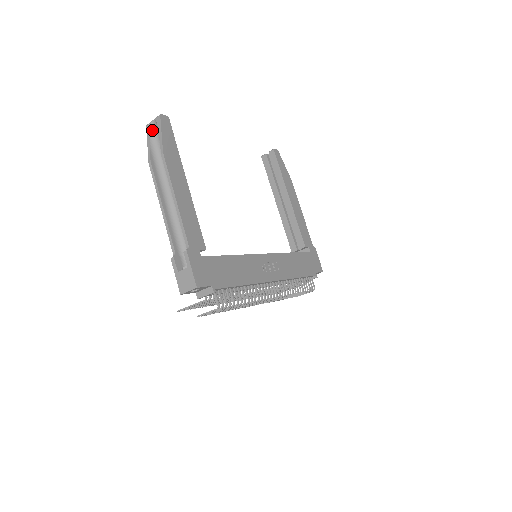
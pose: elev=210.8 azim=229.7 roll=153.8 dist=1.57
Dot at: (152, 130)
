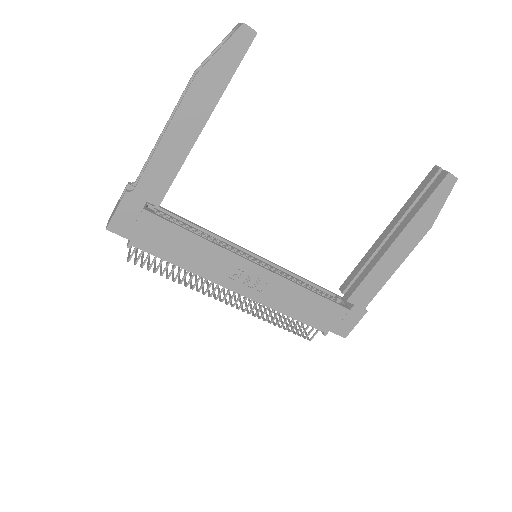
Dot at: occluded
